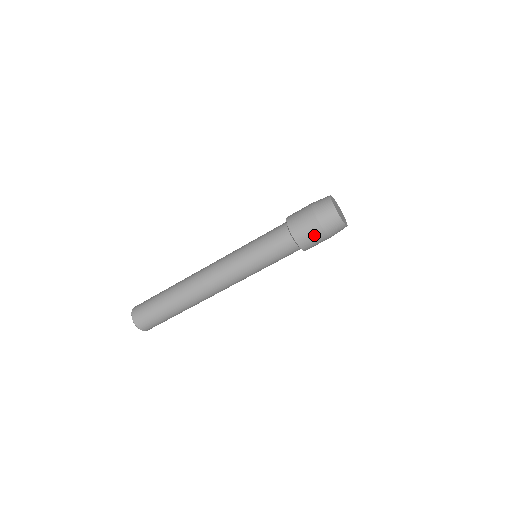
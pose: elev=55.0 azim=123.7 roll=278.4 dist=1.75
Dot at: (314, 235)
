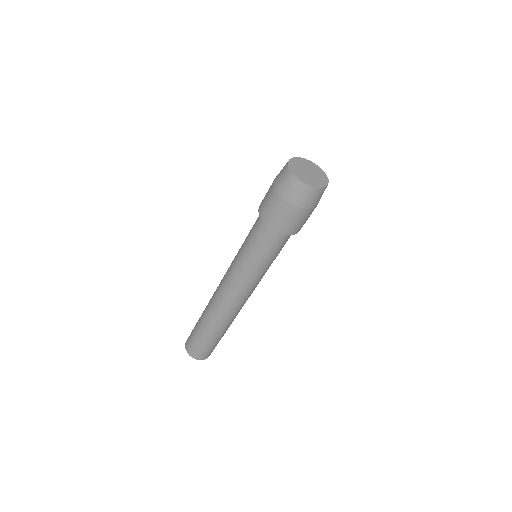
Dot at: (272, 202)
